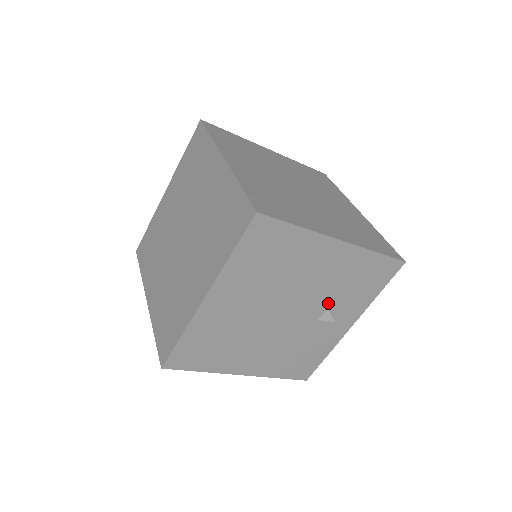
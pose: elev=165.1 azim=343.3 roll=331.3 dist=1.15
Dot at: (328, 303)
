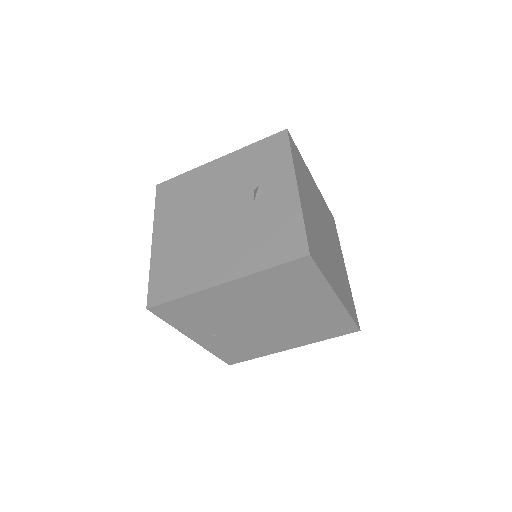
Dot at: (250, 187)
